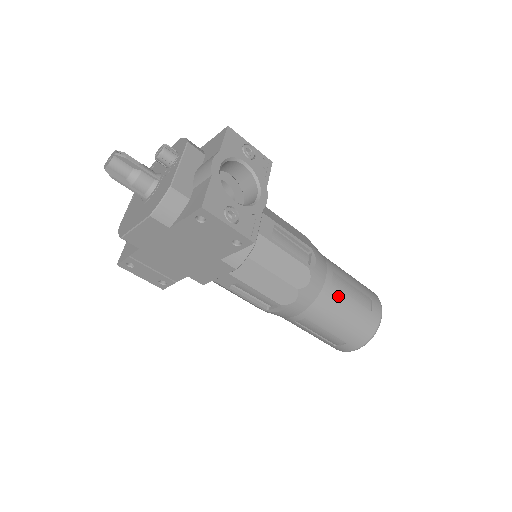
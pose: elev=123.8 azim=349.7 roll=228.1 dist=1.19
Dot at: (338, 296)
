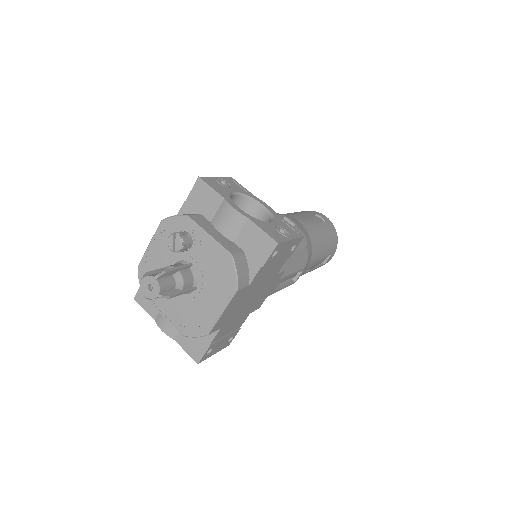
Dot at: (314, 230)
